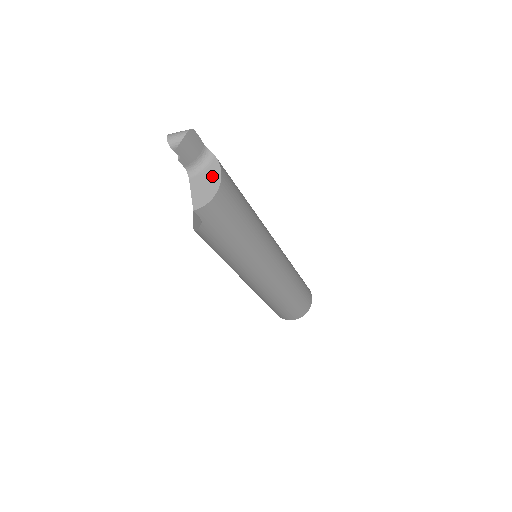
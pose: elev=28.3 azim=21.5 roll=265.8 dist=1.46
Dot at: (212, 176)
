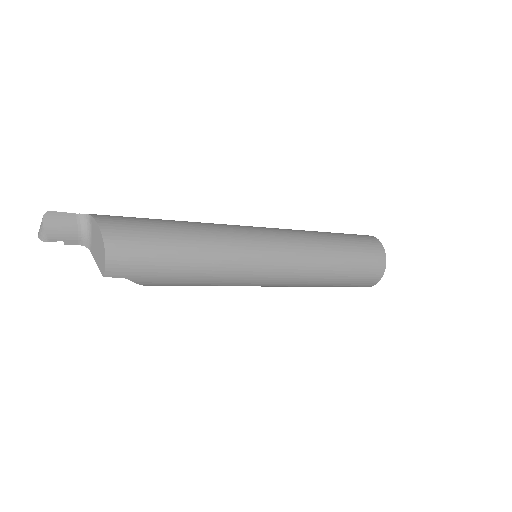
Dot at: (96, 235)
